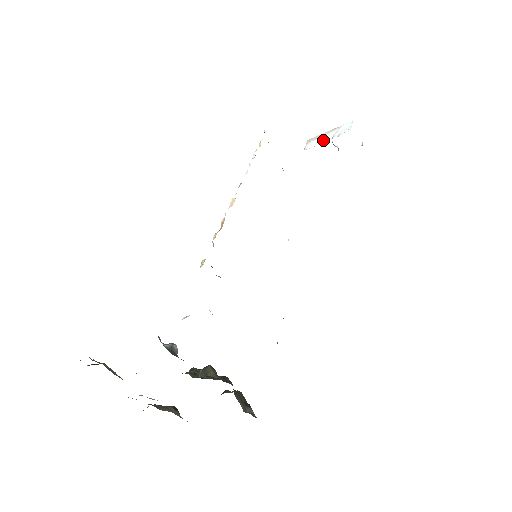
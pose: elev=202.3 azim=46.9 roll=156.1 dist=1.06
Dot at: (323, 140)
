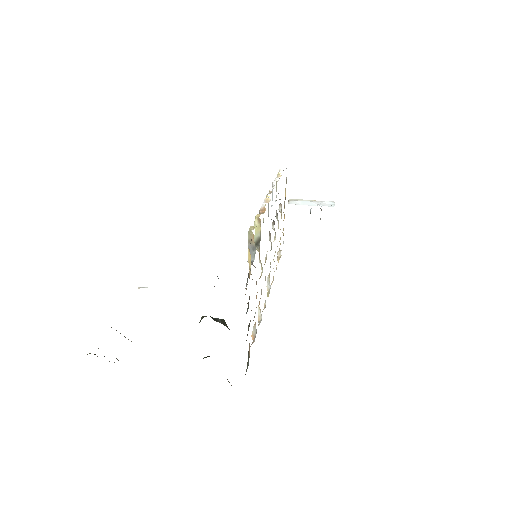
Dot at: (308, 204)
